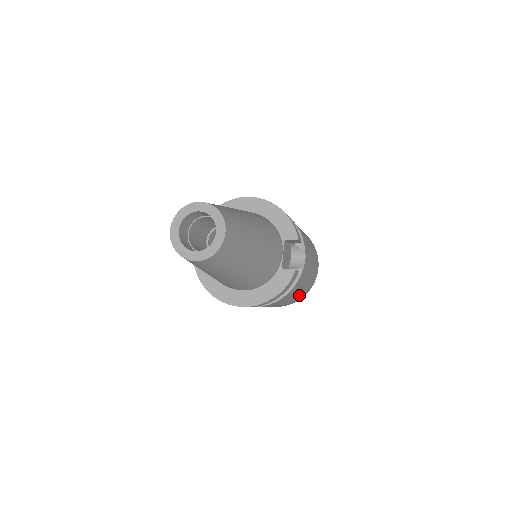
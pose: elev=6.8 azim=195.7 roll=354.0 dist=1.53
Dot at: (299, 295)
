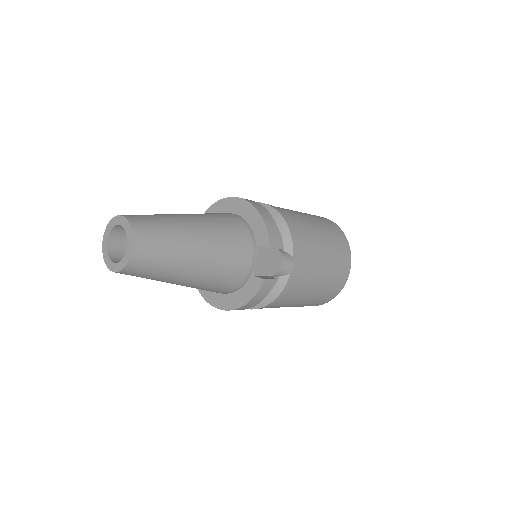
Dot at: (316, 298)
